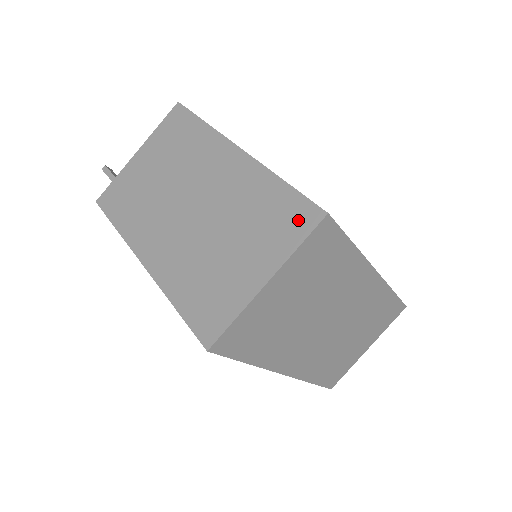
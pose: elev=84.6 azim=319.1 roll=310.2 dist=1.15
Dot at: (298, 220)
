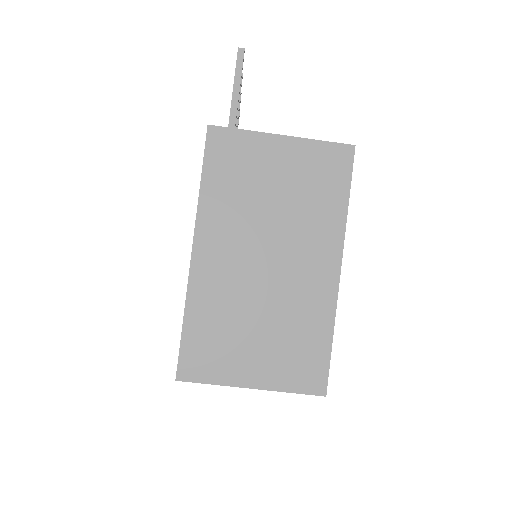
Dot at: (309, 377)
